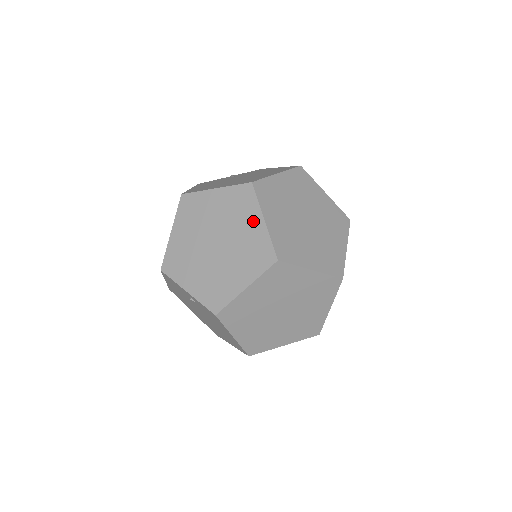
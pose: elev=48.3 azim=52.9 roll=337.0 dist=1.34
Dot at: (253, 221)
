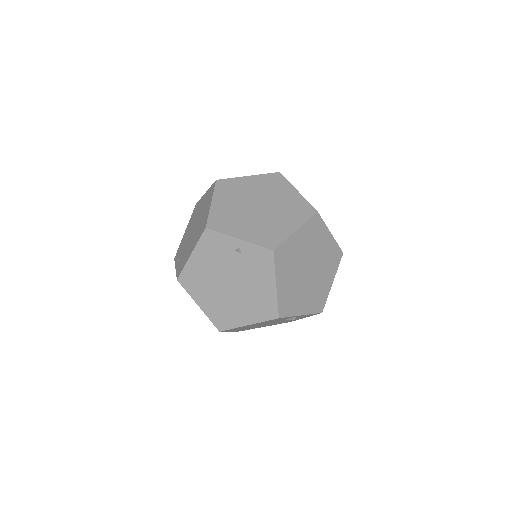
Dot at: (289, 192)
